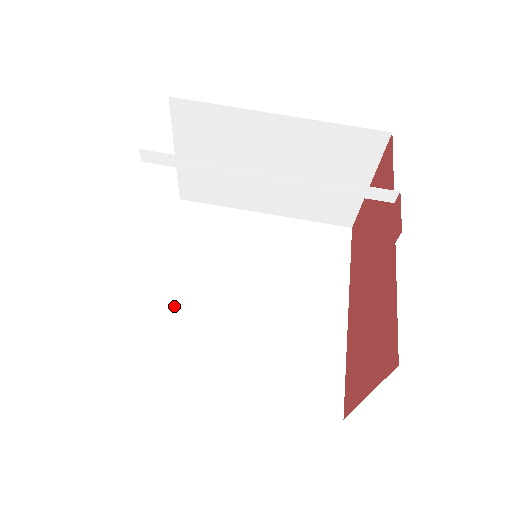
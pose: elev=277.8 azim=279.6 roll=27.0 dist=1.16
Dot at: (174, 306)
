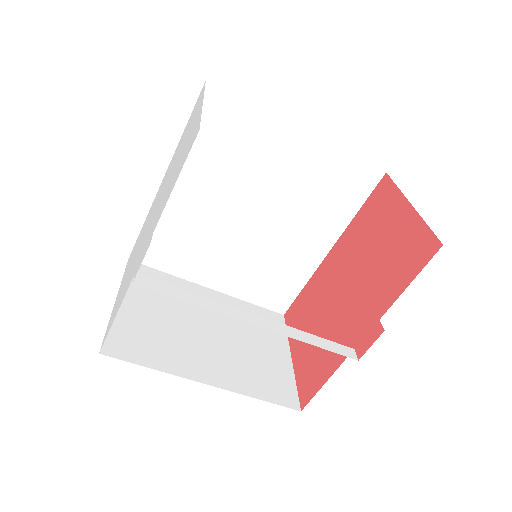
Dot at: (178, 211)
